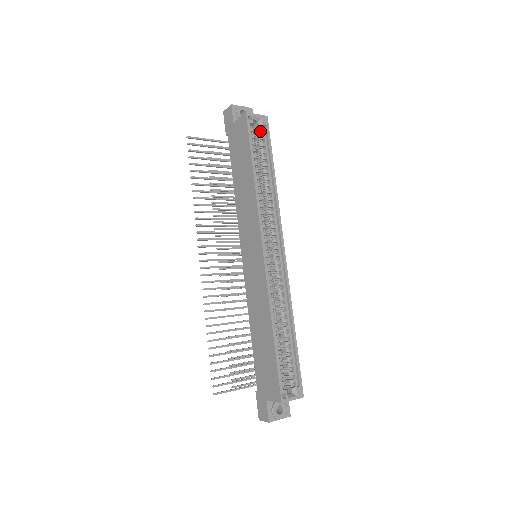
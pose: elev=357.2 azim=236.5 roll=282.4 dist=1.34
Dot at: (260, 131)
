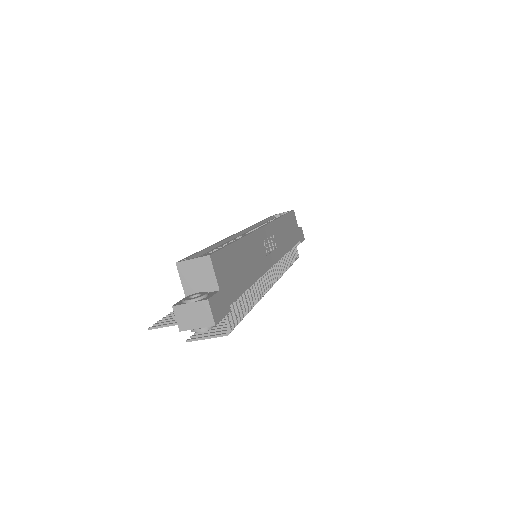
Dot at: occluded
